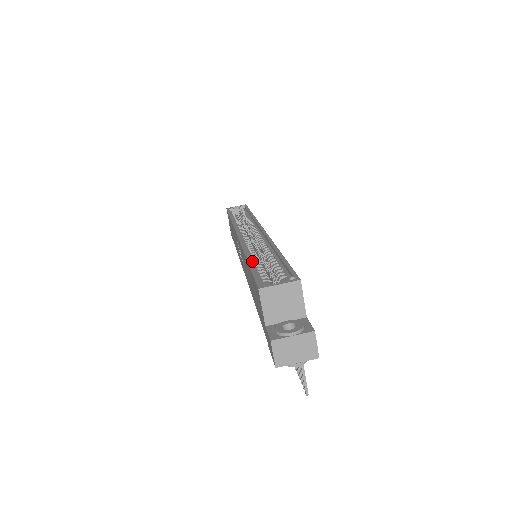
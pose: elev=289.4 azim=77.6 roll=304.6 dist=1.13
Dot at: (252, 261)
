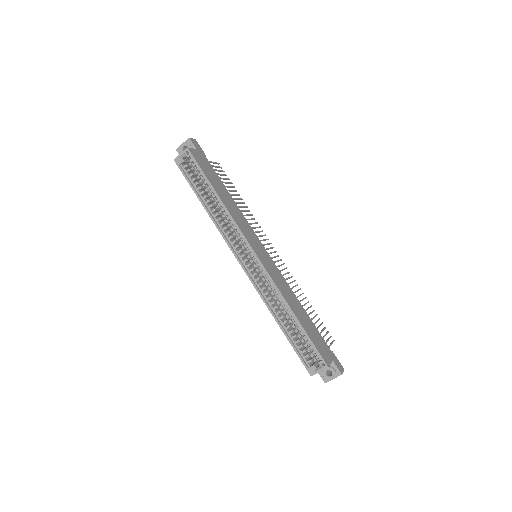
Dot at: (283, 326)
